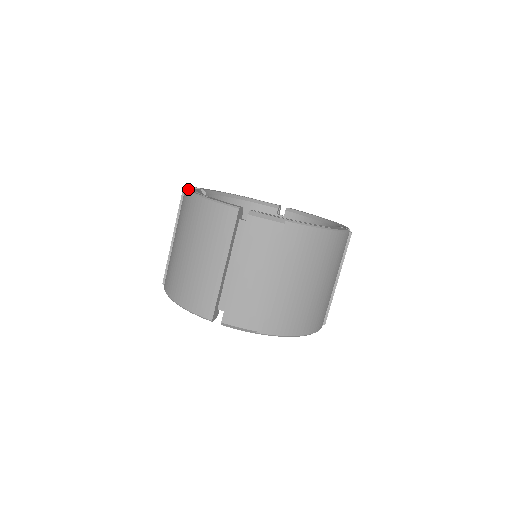
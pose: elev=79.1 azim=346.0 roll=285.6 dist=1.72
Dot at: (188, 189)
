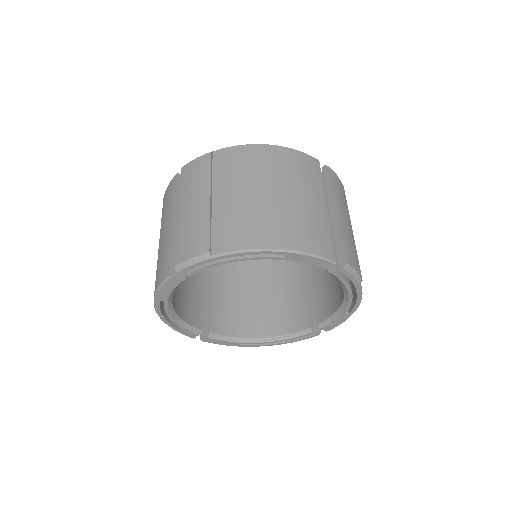
Dot at: (230, 147)
